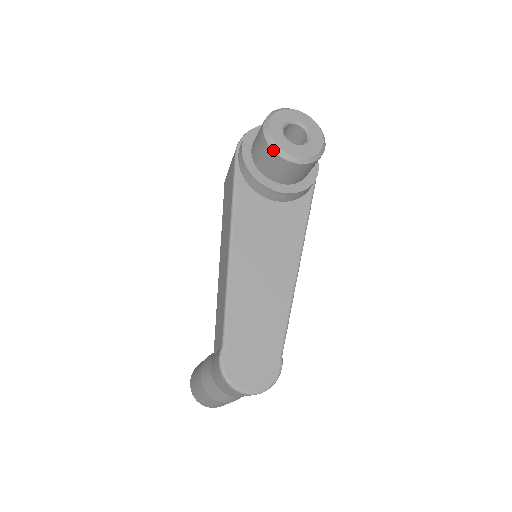
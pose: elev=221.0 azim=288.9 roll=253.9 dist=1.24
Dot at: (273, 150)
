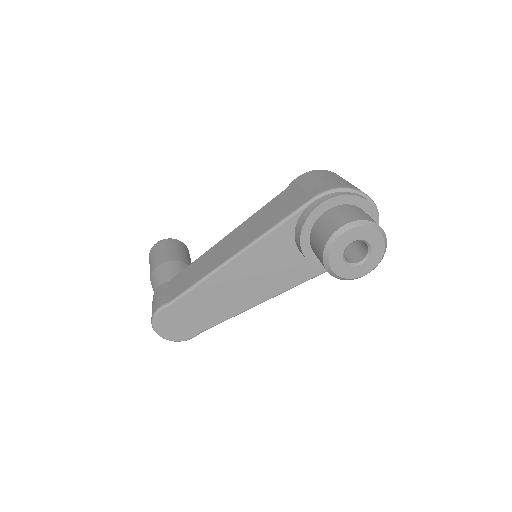
Dot at: (324, 252)
